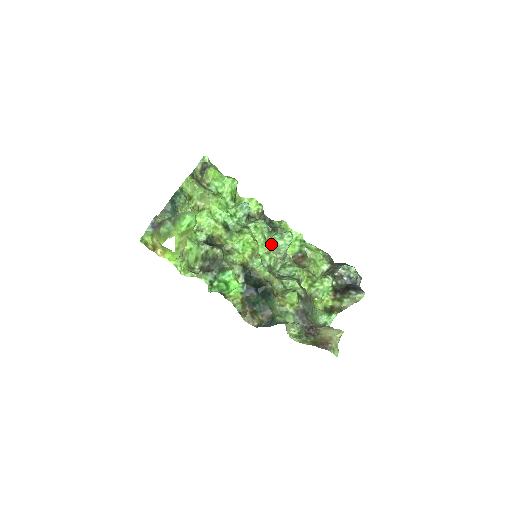
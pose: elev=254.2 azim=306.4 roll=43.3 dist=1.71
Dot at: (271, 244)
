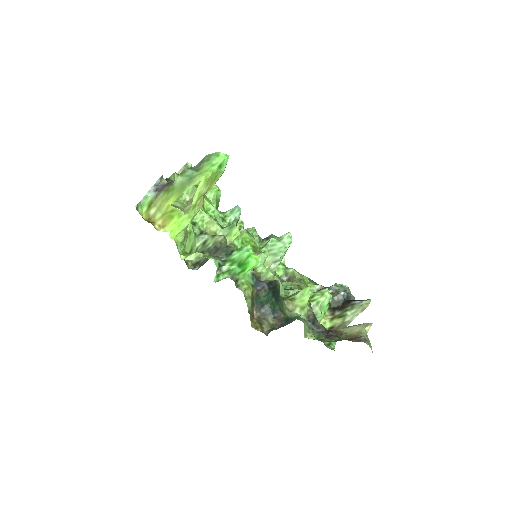
Dot at: (267, 250)
